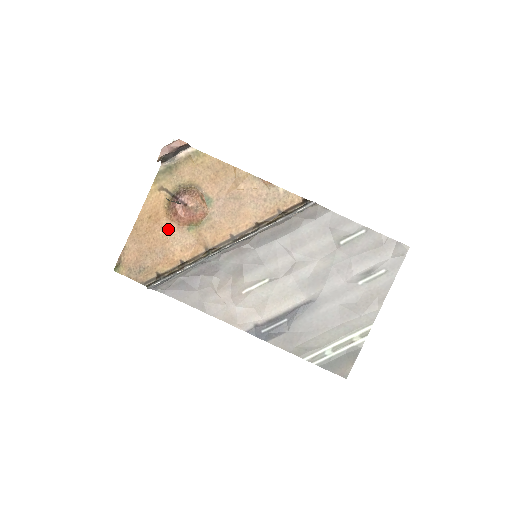
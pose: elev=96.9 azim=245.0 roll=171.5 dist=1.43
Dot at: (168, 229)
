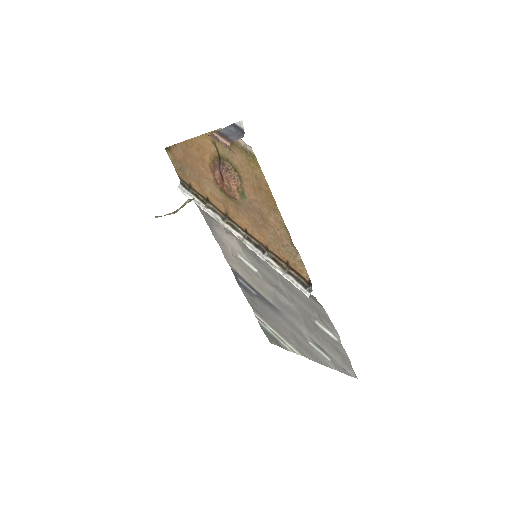
Dot at: (207, 172)
